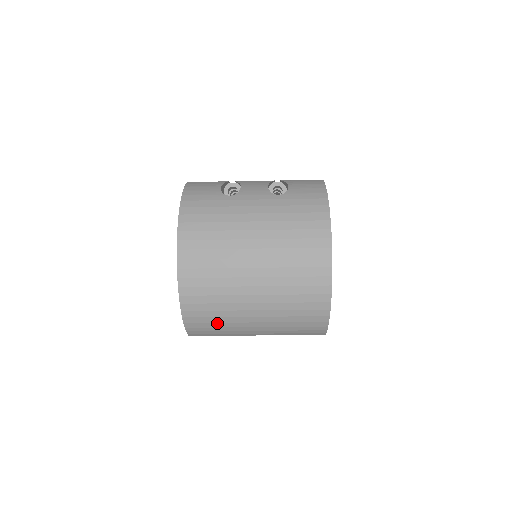
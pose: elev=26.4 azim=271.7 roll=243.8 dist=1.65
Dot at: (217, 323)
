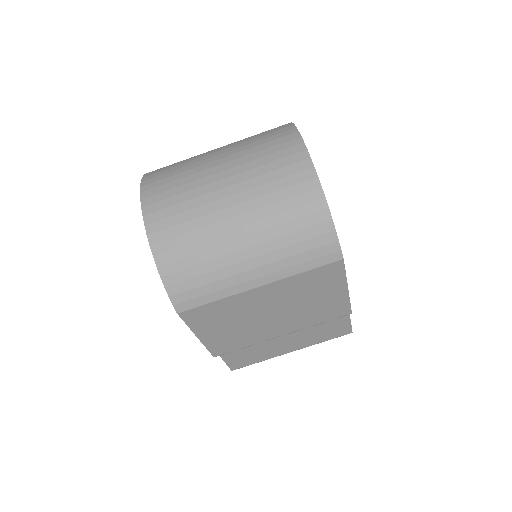
Dot at: (200, 265)
